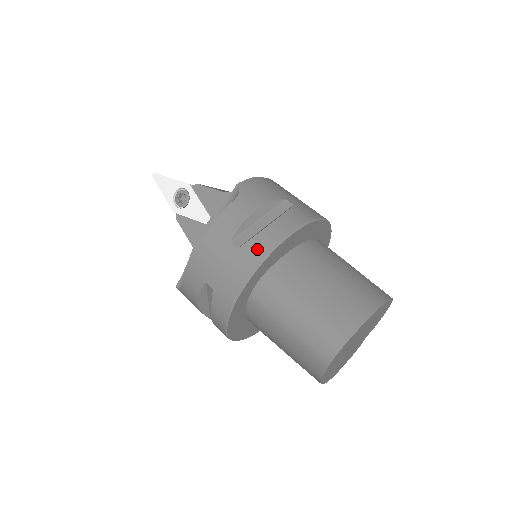
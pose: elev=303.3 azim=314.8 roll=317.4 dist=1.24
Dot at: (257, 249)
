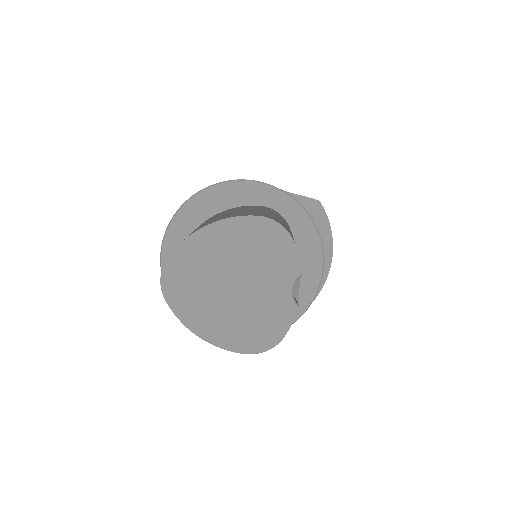
Dot at: occluded
